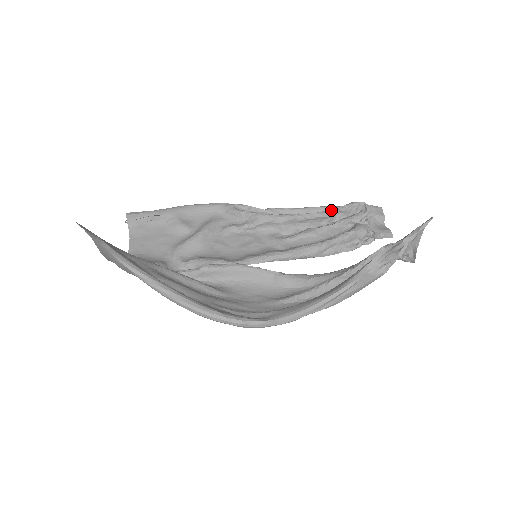
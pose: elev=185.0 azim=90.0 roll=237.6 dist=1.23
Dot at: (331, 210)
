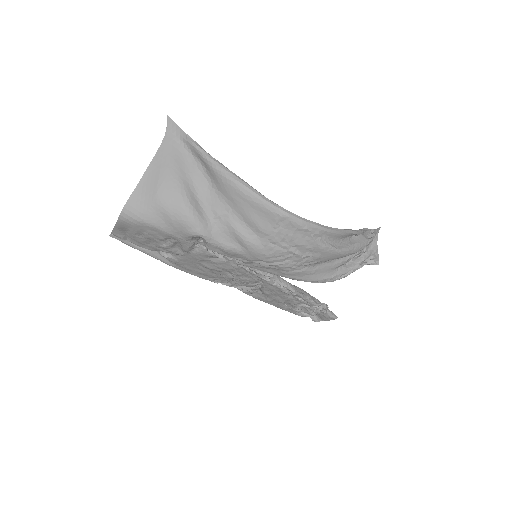
Dot at: occluded
